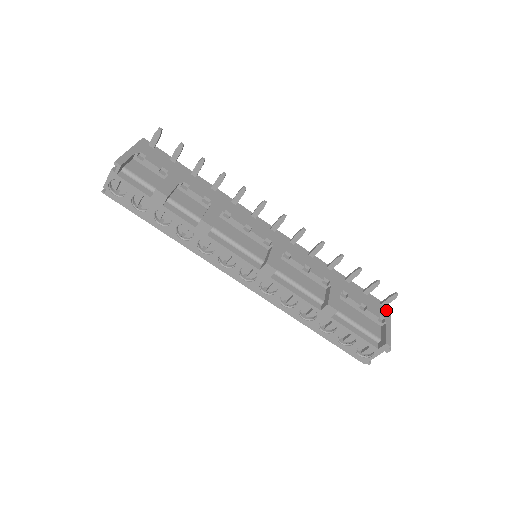
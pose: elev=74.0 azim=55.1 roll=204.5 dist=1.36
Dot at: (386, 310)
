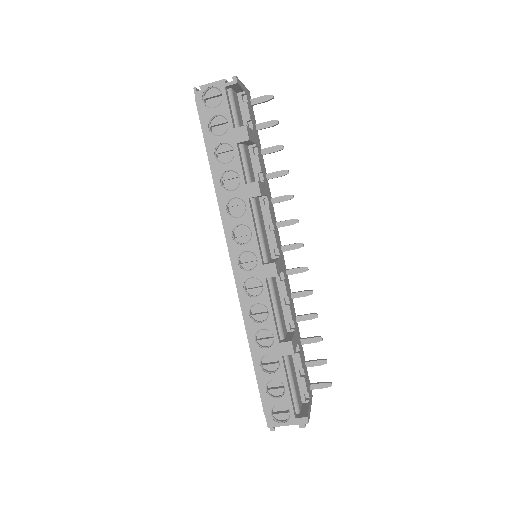
Dot at: (311, 393)
